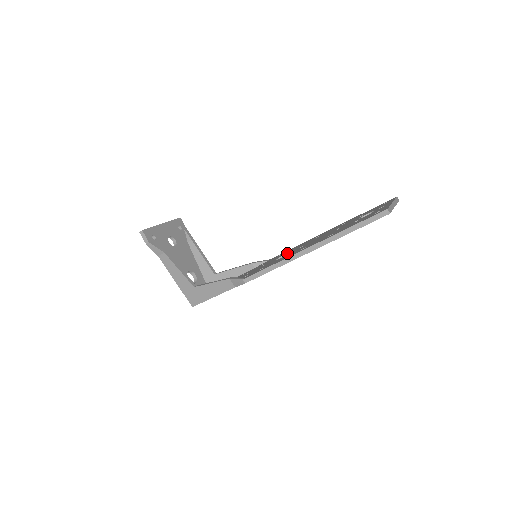
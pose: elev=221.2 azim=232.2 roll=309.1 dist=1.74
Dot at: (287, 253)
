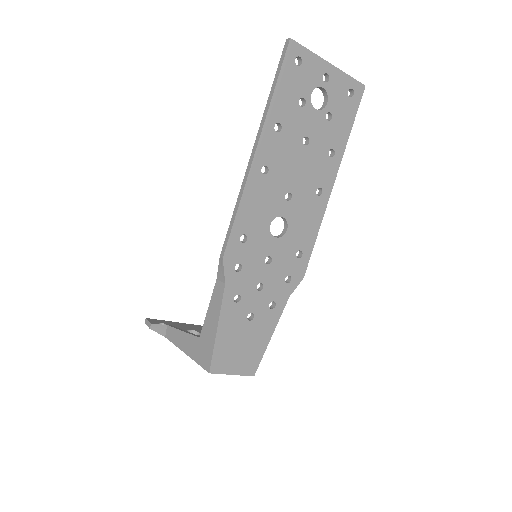
Dot at: occluded
